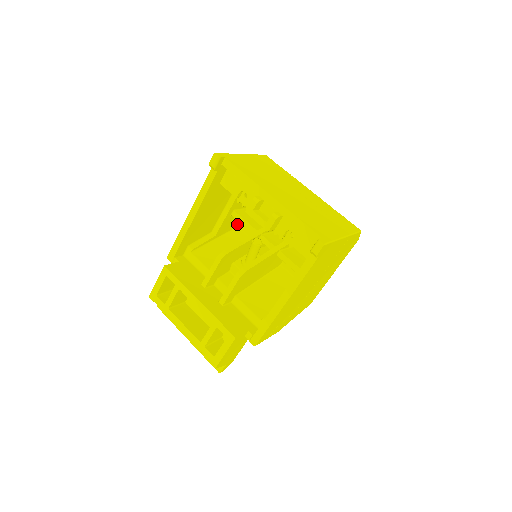
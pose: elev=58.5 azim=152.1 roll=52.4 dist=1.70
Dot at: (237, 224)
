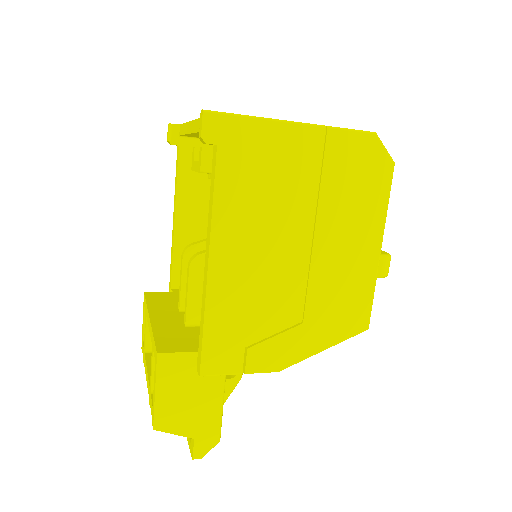
Dot at: occluded
